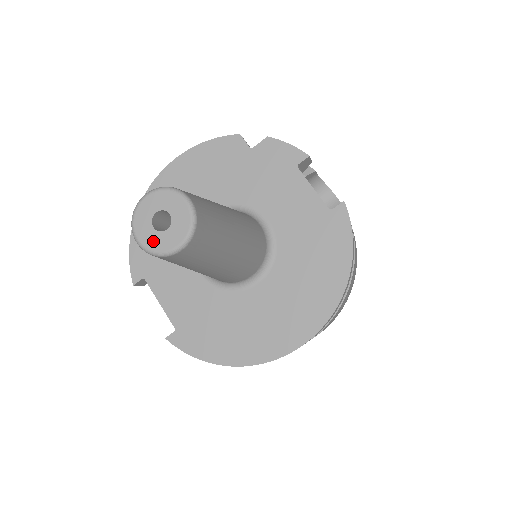
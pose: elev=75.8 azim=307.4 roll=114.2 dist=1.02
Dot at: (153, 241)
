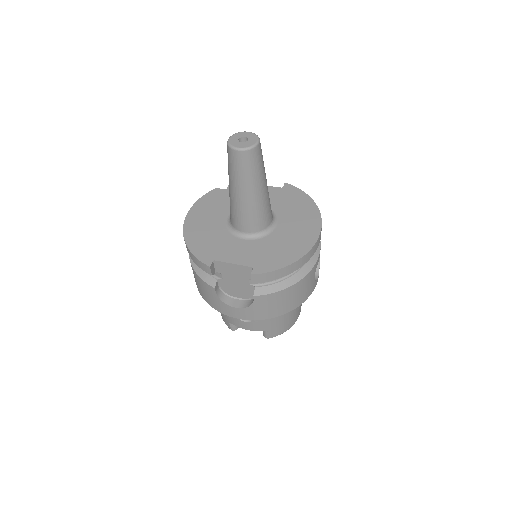
Dot at: (246, 145)
